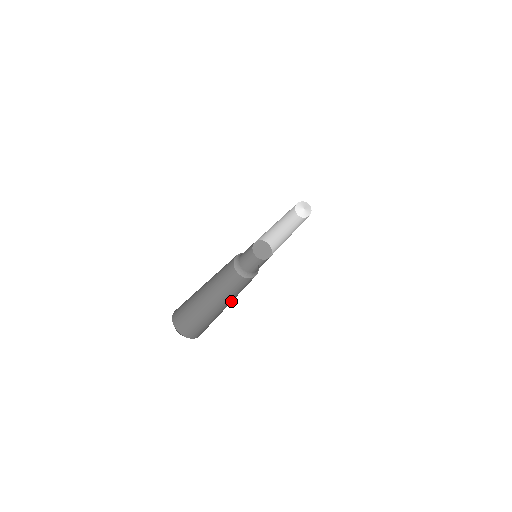
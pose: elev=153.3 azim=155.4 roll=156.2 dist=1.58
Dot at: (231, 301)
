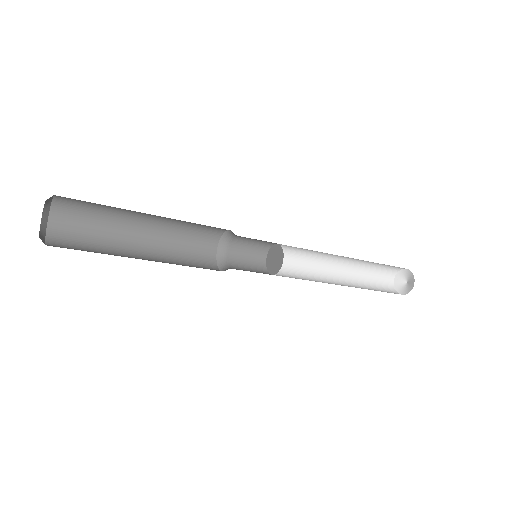
Dot at: occluded
